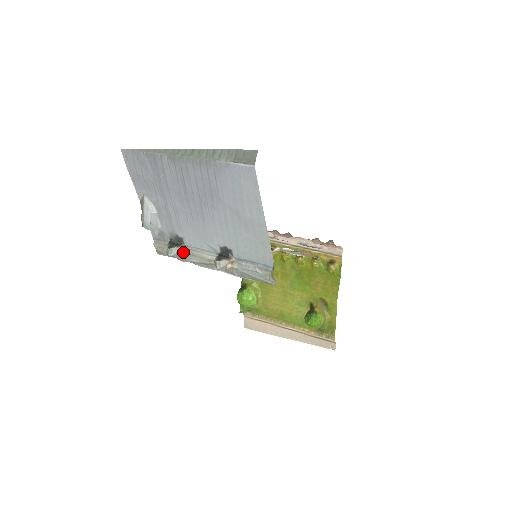
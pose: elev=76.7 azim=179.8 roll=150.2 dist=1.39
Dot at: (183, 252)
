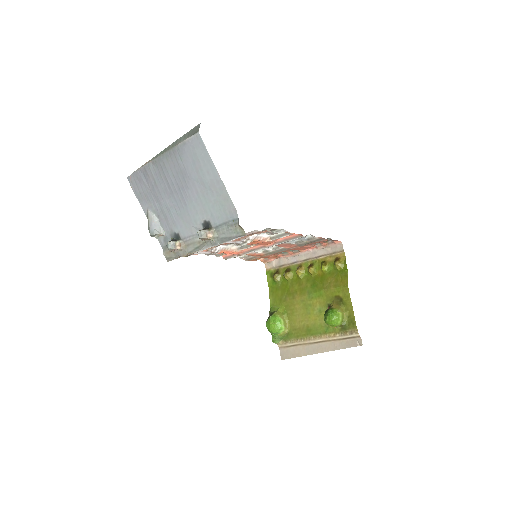
Dot at: (181, 246)
